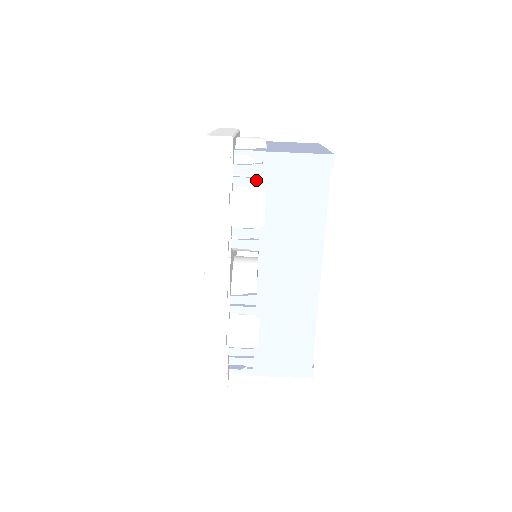
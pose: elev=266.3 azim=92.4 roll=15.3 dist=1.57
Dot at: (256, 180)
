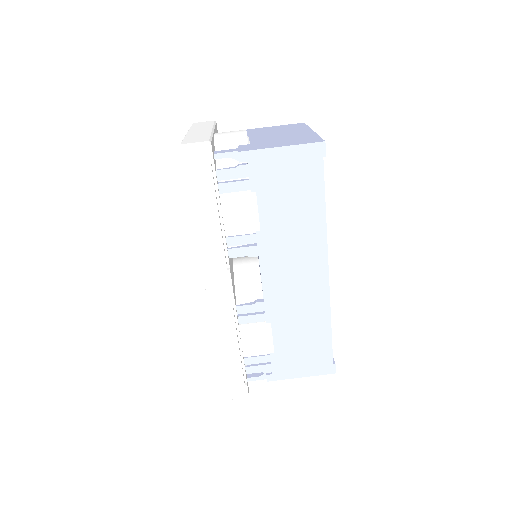
Dot at: (243, 183)
